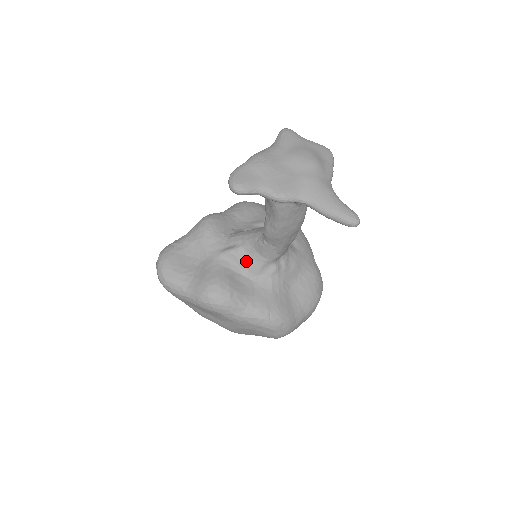
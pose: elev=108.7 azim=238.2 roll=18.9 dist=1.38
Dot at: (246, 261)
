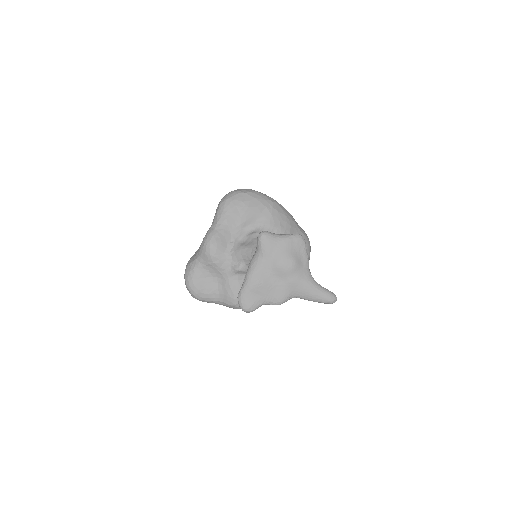
Dot at: occluded
